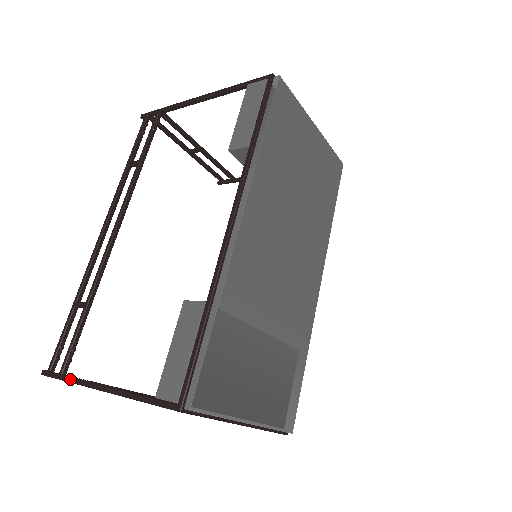
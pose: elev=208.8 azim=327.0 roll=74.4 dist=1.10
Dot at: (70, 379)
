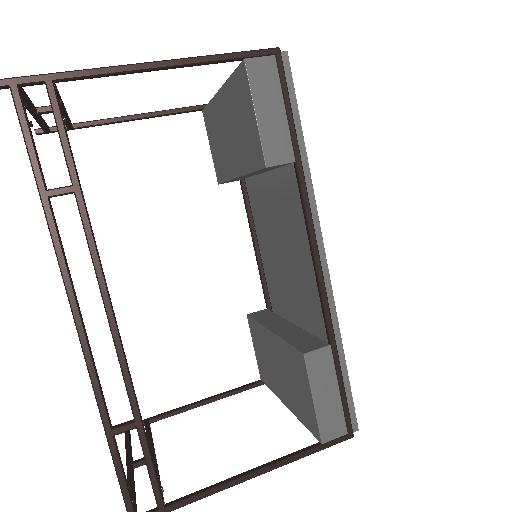
Dot at: (187, 502)
